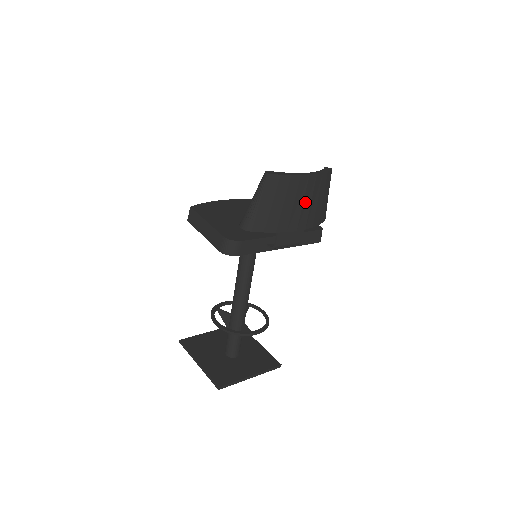
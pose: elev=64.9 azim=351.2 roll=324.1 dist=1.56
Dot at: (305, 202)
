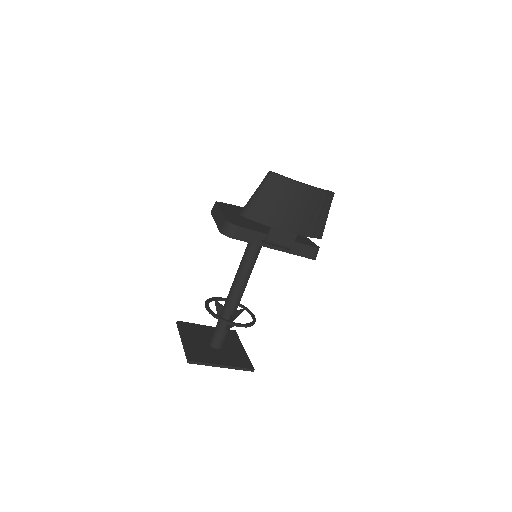
Dot at: (299, 208)
